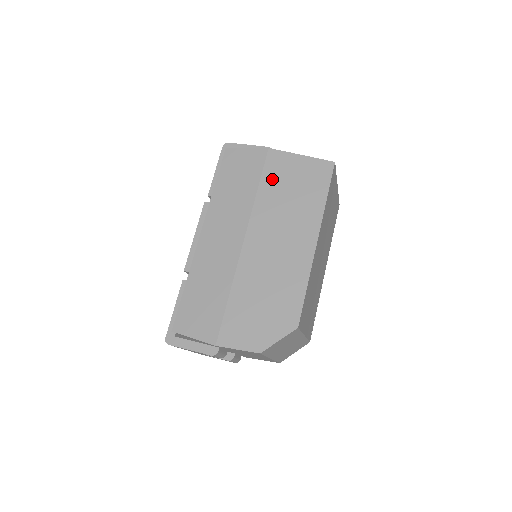
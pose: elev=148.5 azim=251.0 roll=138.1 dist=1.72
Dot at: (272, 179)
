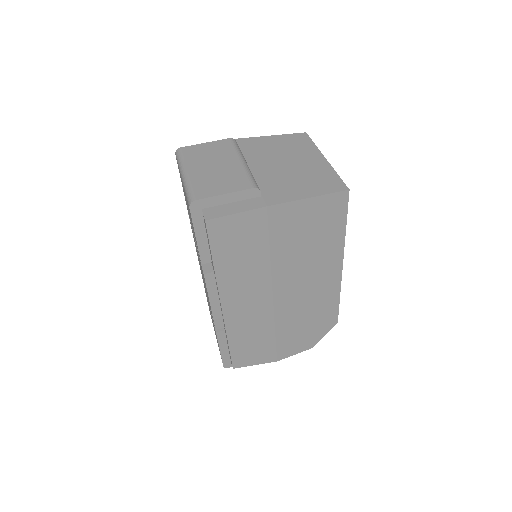
Dot at: (283, 237)
